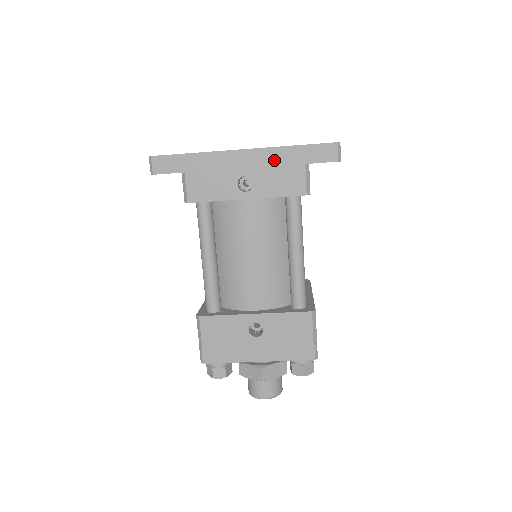
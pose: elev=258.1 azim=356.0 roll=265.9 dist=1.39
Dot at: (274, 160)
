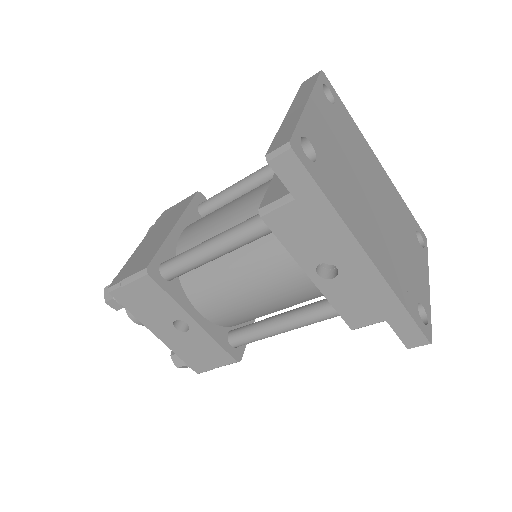
Dot at: (375, 293)
